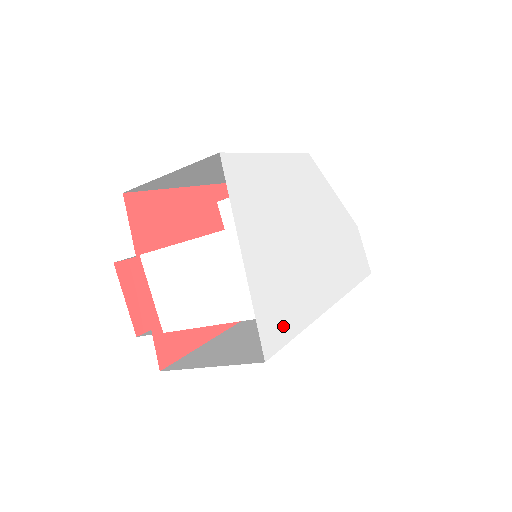
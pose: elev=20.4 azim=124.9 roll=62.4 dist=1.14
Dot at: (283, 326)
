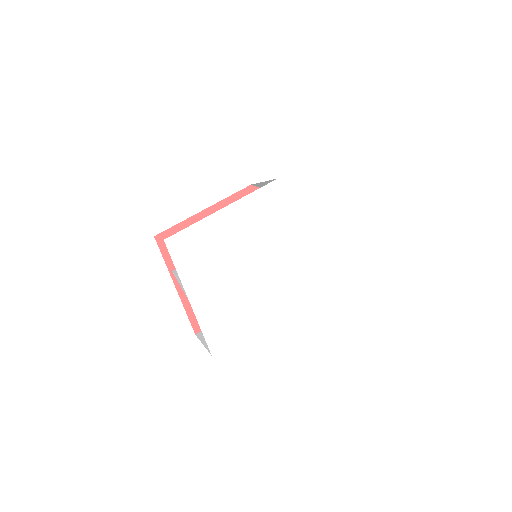
Dot at: (232, 330)
